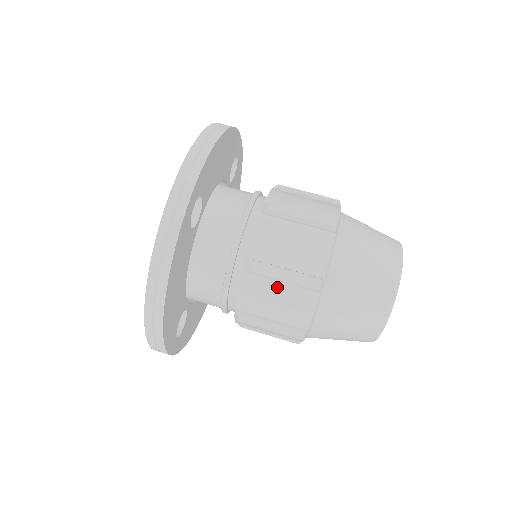
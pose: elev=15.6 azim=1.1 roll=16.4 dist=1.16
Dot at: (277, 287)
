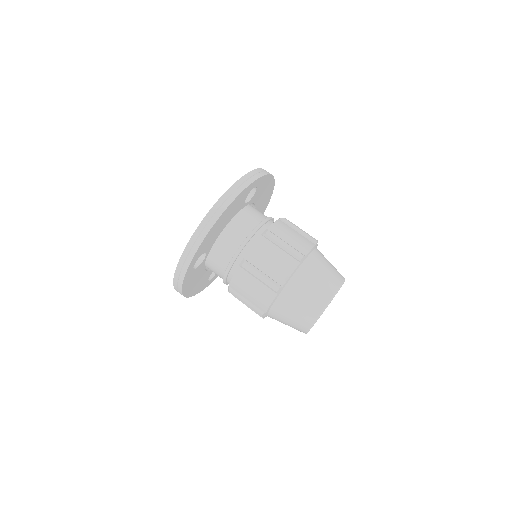
Dot at: occluded
